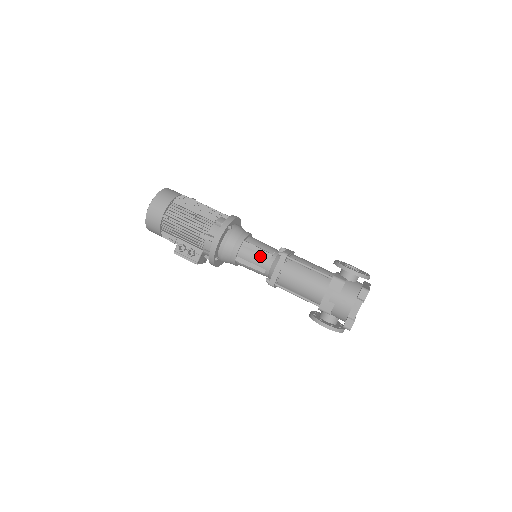
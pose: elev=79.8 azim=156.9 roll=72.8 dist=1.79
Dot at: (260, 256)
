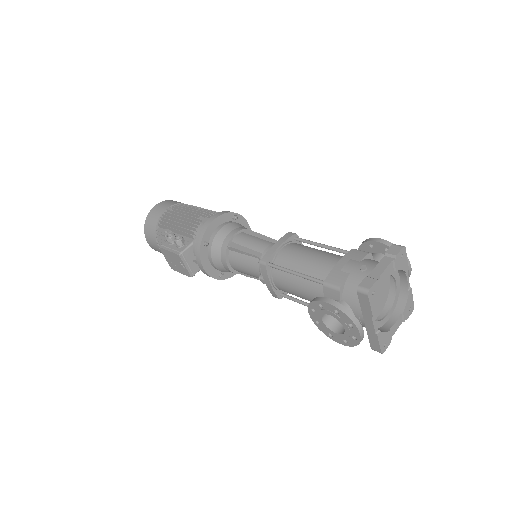
Dot at: (260, 240)
